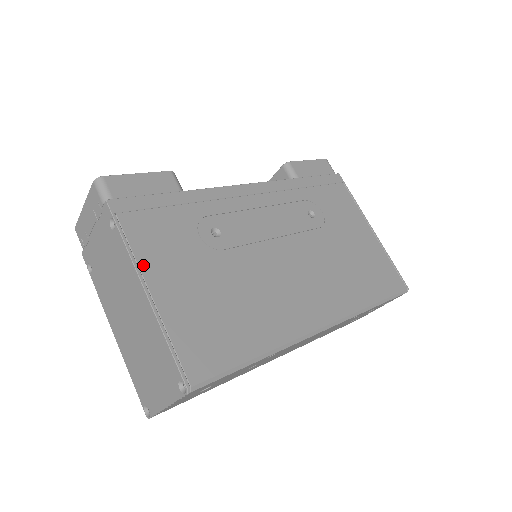
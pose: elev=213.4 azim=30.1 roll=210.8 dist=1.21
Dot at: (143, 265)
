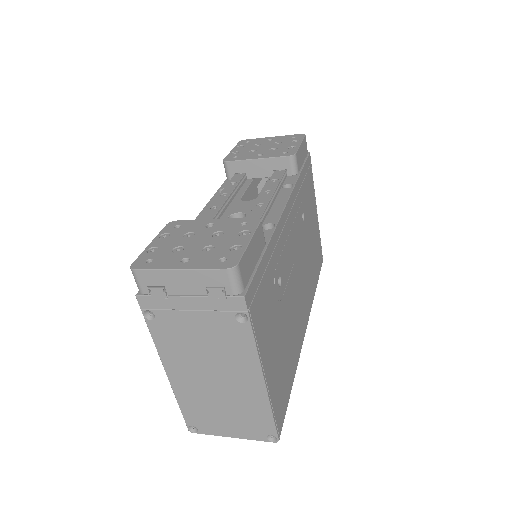
Dot at: (262, 354)
